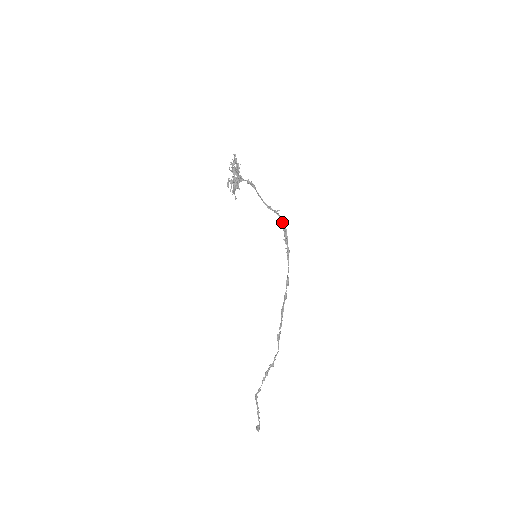
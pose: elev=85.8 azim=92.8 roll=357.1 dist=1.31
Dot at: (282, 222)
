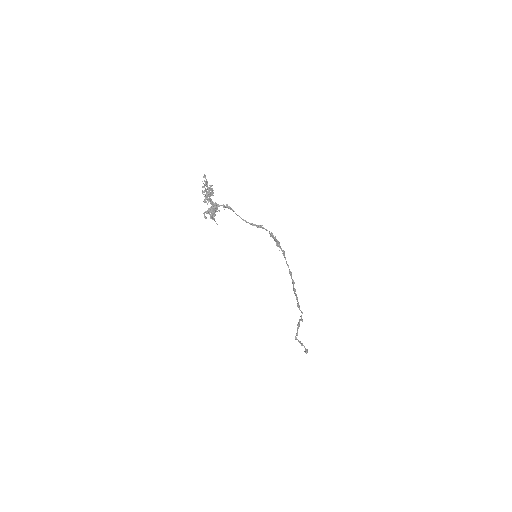
Dot at: (269, 232)
